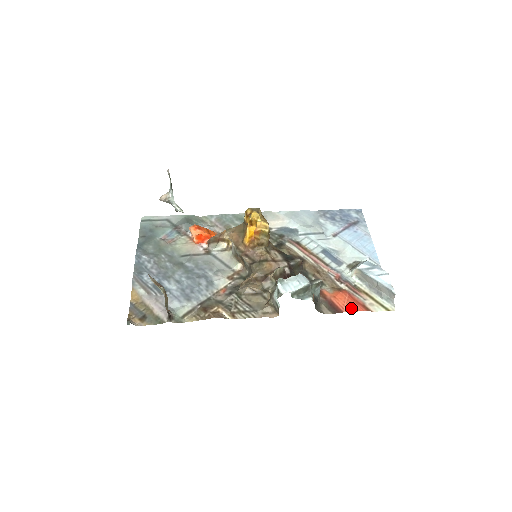
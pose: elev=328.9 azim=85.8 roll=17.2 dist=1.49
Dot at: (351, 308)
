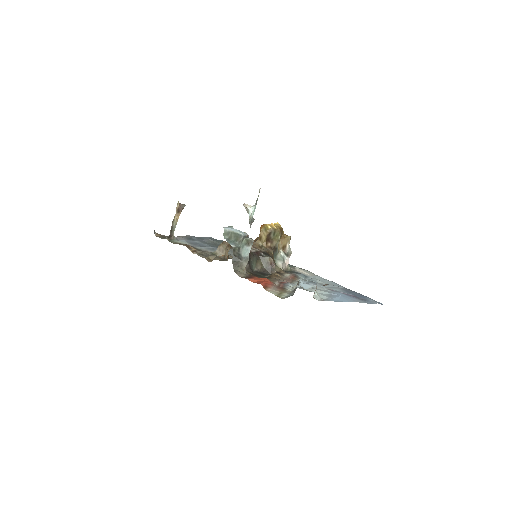
Dot at: (256, 281)
